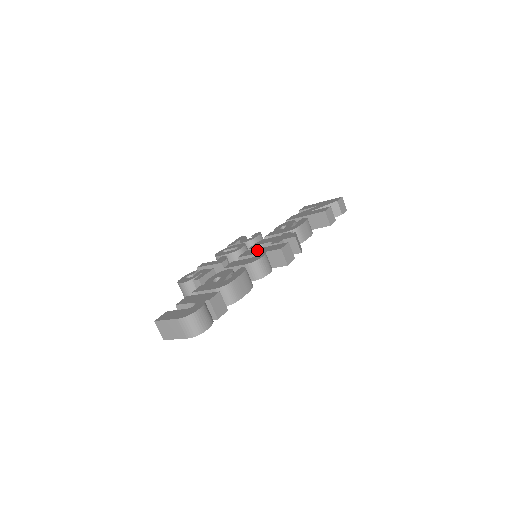
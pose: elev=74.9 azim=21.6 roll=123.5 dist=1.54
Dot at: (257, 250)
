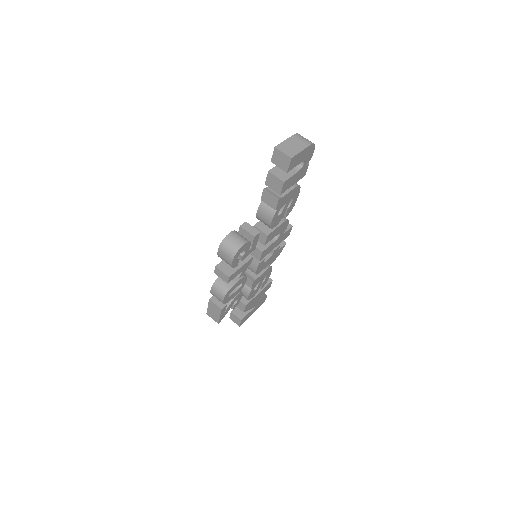
Dot at: occluded
